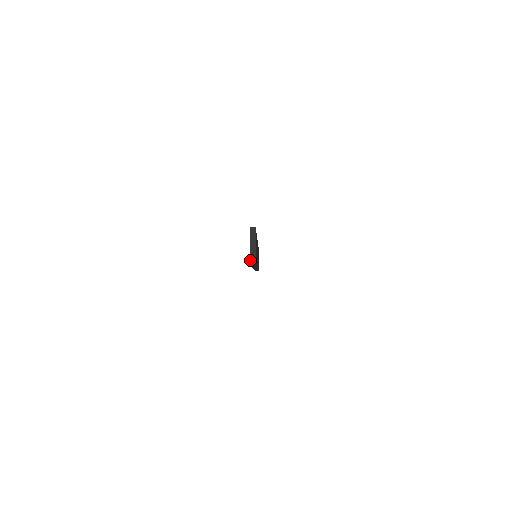
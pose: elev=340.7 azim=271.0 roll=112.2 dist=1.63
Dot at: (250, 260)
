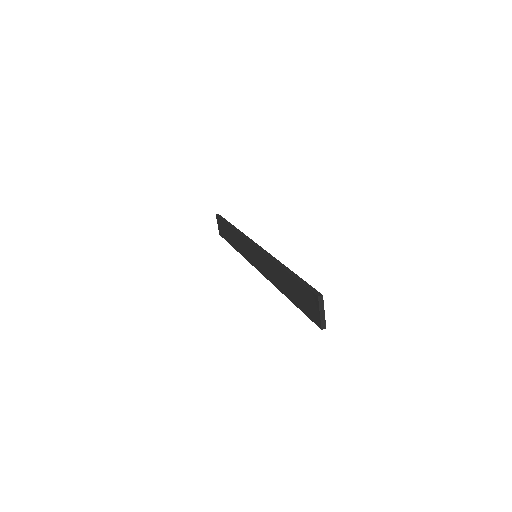
Dot at: (321, 326)
